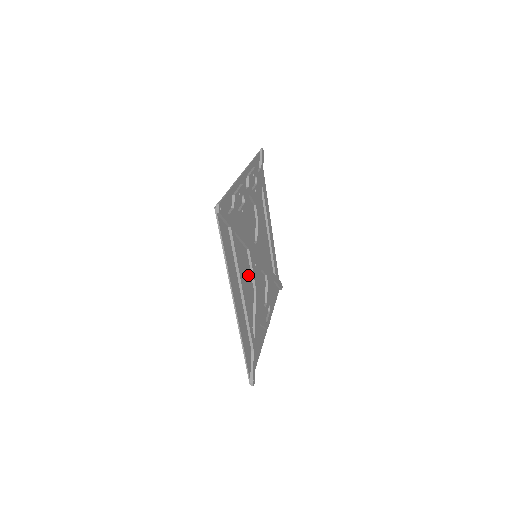
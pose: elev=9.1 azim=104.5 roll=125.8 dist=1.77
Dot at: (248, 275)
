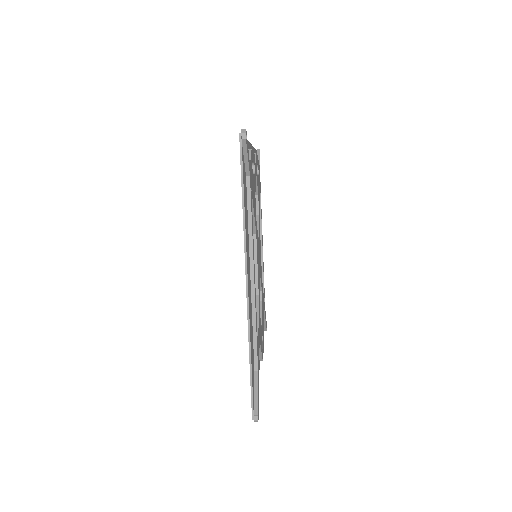
Dot at: occluded
